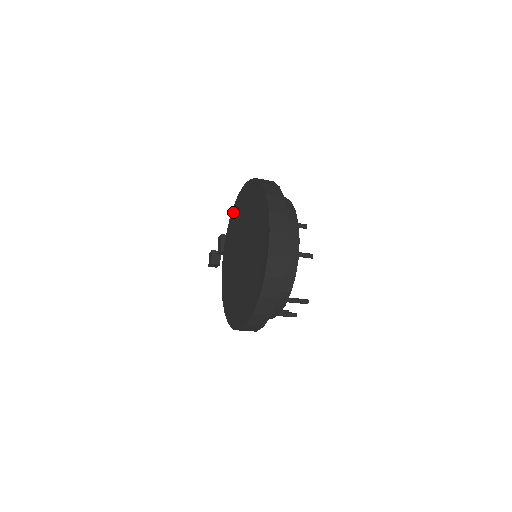
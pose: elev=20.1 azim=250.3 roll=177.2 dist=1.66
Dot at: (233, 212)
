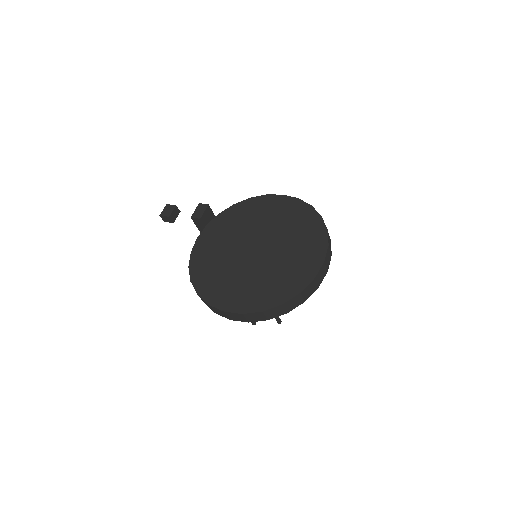
Dot at: (248, 202)
